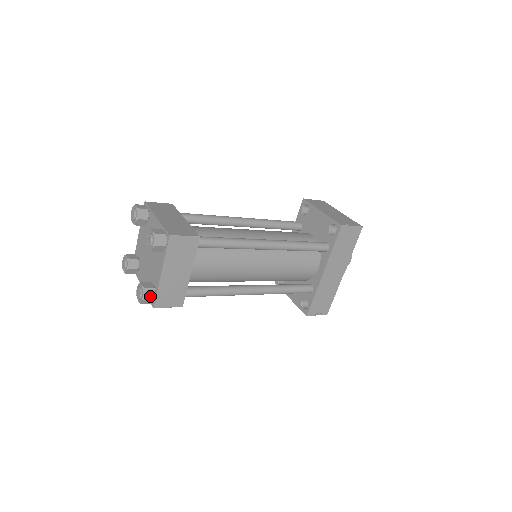
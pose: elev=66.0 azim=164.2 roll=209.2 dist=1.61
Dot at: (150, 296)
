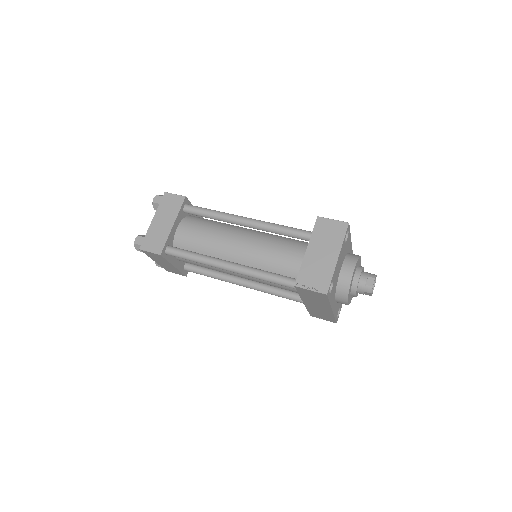
Dot at: (160, 266)
